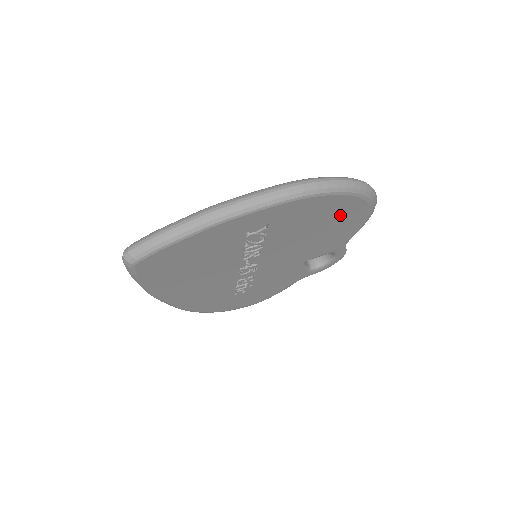
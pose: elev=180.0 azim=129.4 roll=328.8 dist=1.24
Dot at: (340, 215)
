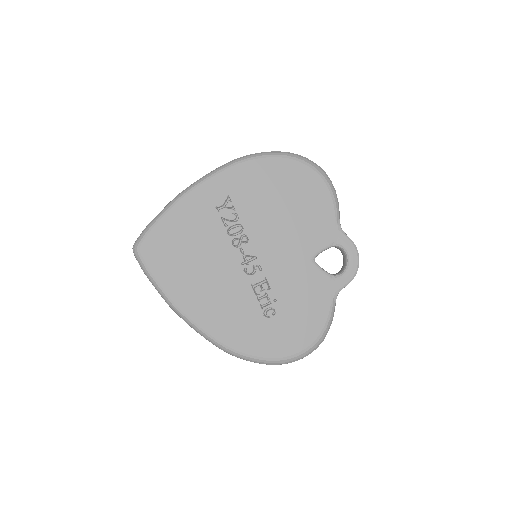
Dot at: (292, 183)
